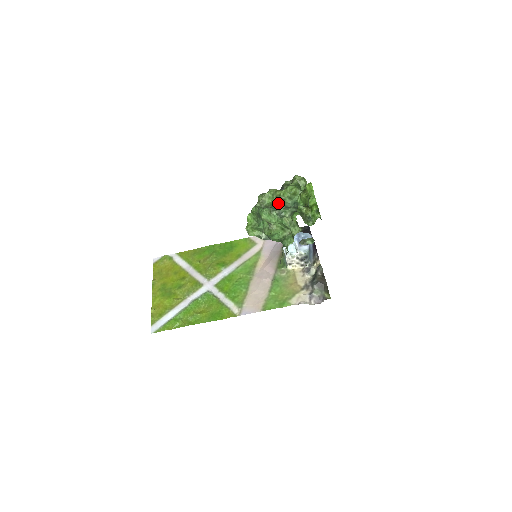
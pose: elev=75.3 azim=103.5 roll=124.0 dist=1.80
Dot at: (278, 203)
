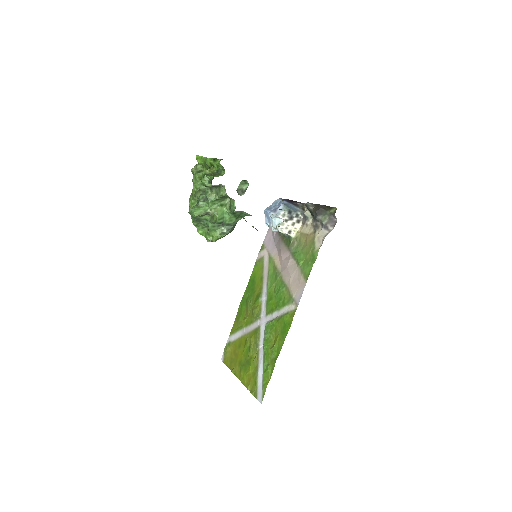
Dot at: (199, 197)
